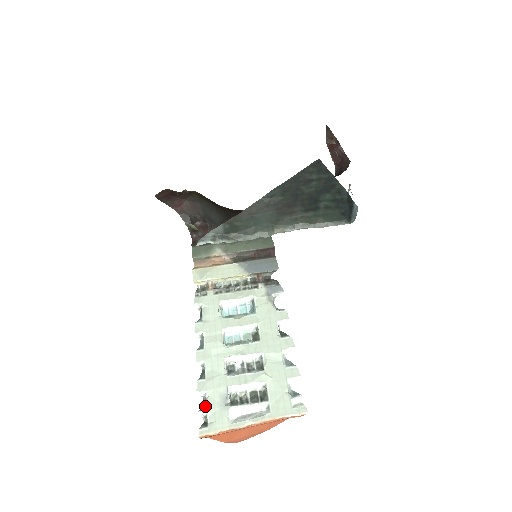
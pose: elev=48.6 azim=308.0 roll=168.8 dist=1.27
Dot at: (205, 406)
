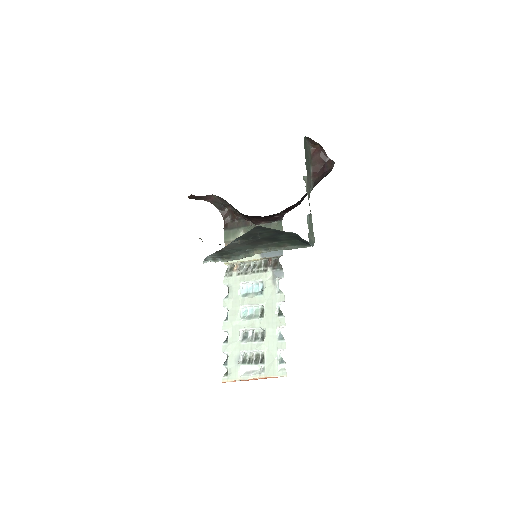
Dot at: (226, 362)
